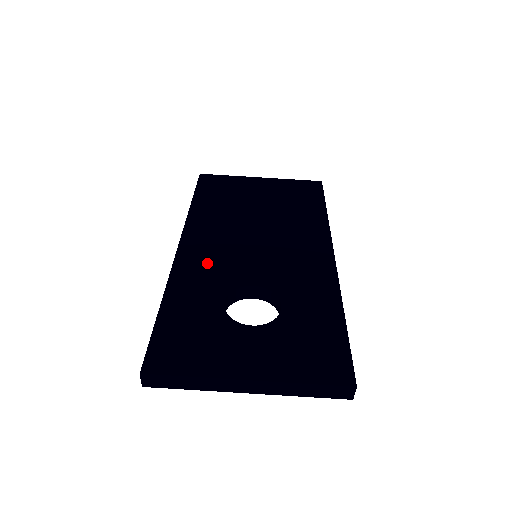
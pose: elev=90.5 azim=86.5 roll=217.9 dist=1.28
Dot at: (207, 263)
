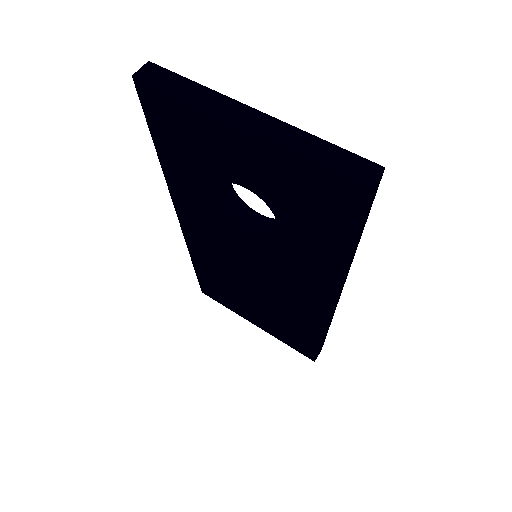
Dot at: occluded
